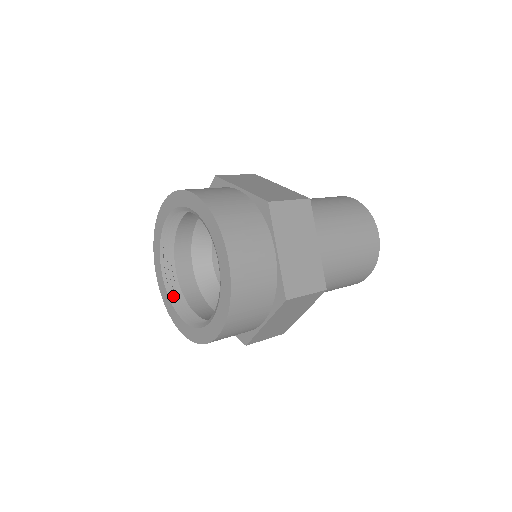
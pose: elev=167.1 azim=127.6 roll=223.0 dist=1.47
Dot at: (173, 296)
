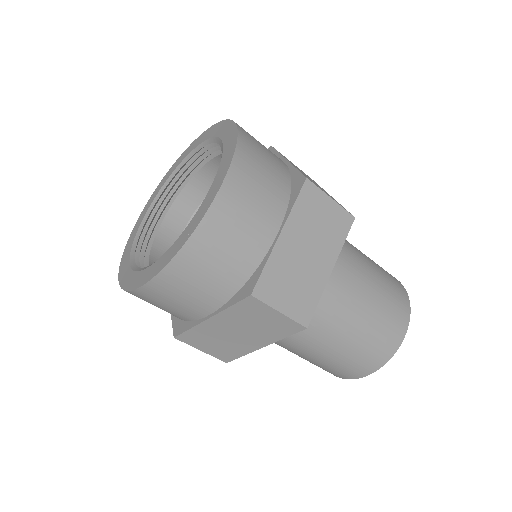
Dot at: occluded
